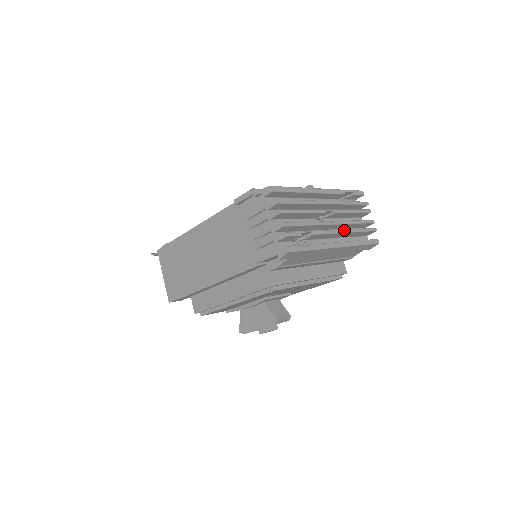
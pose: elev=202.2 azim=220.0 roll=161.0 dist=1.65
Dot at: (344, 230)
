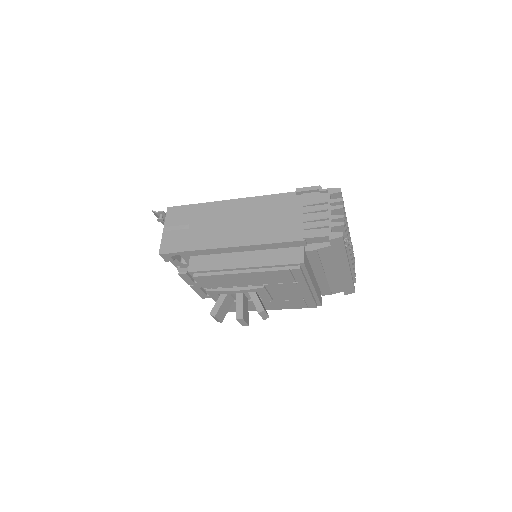
Dot at: occluded
